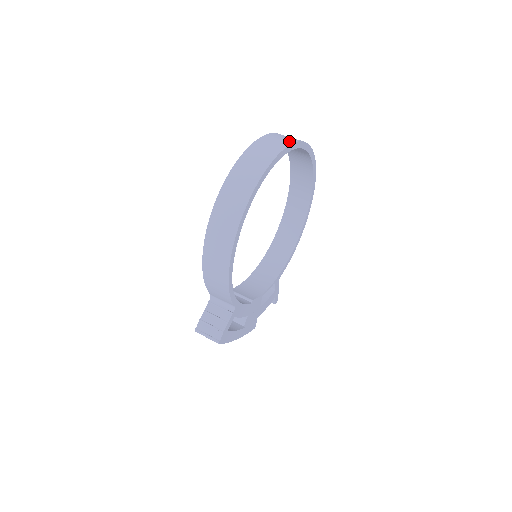
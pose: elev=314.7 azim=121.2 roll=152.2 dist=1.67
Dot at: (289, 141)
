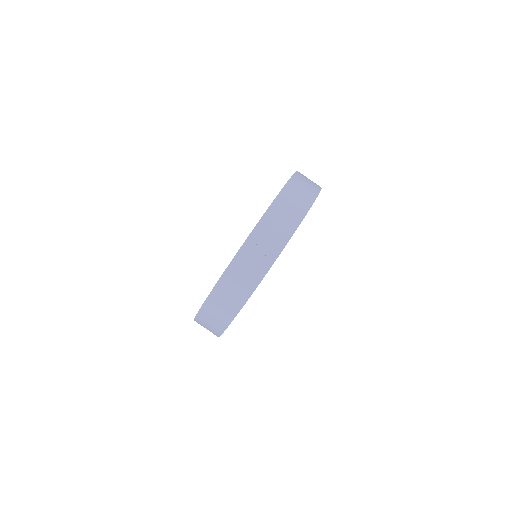
Dot at: (259, 274)
